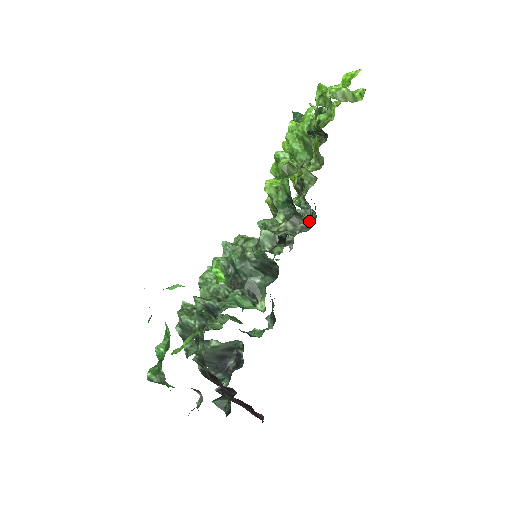
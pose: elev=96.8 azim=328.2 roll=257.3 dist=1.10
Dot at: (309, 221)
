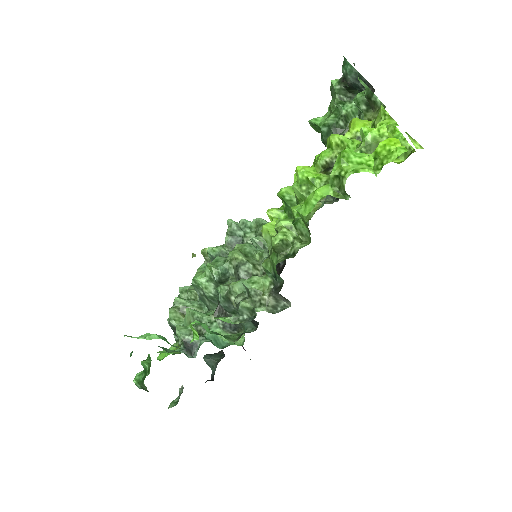
Dot at: occluded
